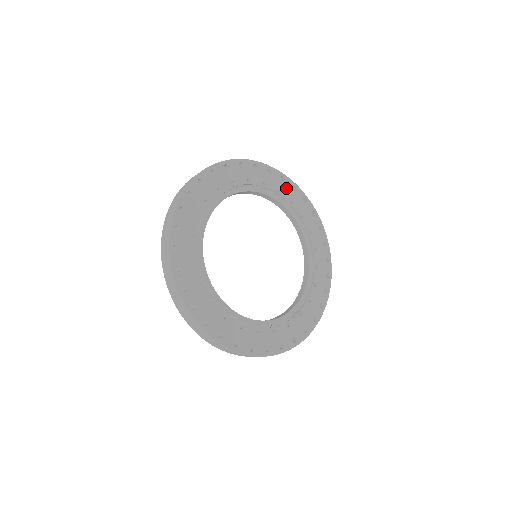
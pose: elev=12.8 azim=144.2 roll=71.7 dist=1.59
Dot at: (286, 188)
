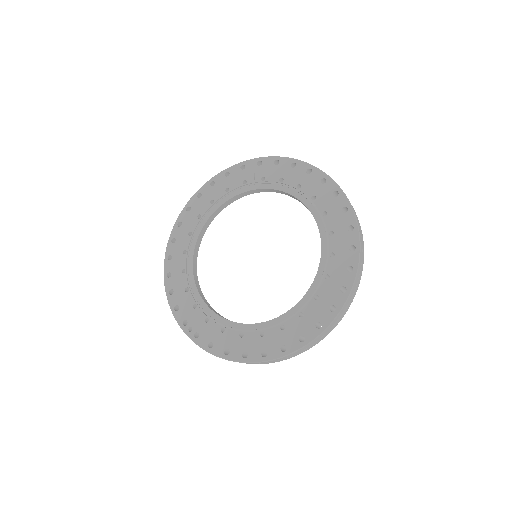
Dot at: (251, 172)
